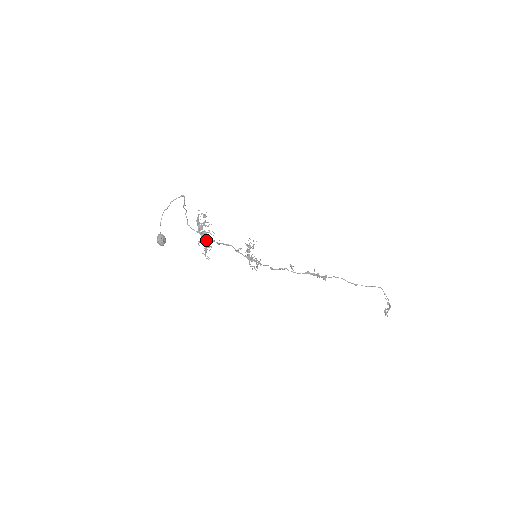
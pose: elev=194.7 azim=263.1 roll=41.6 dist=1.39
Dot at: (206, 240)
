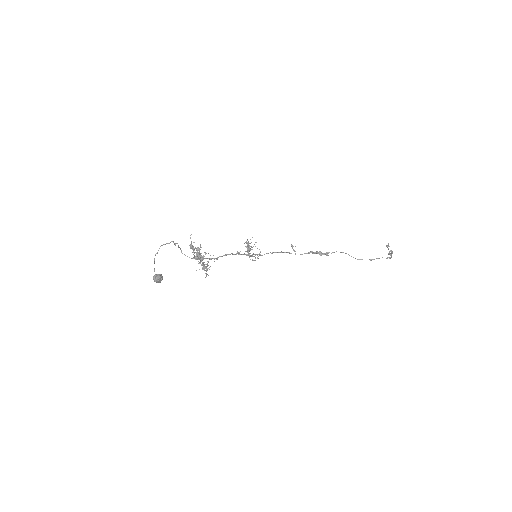
Dot at: (203, 269)
